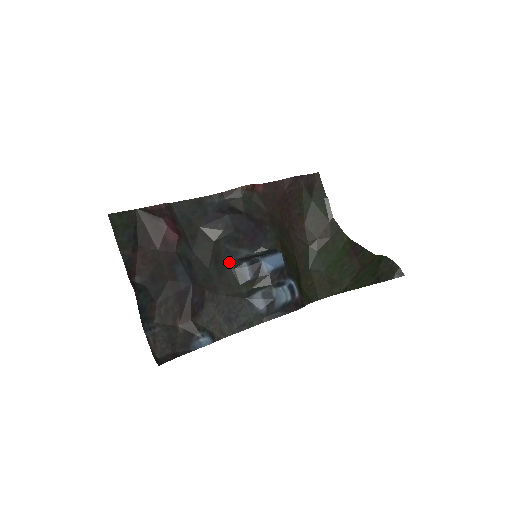
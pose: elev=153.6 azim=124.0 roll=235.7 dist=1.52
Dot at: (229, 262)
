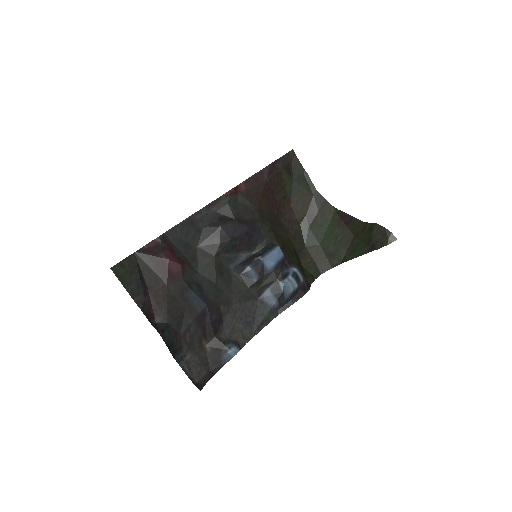
Dot at: (233, 269)
